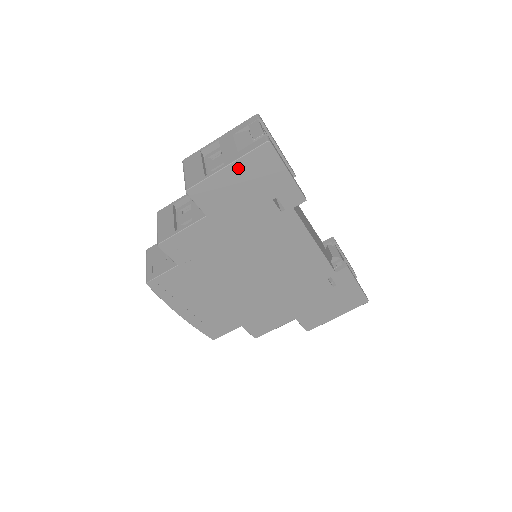
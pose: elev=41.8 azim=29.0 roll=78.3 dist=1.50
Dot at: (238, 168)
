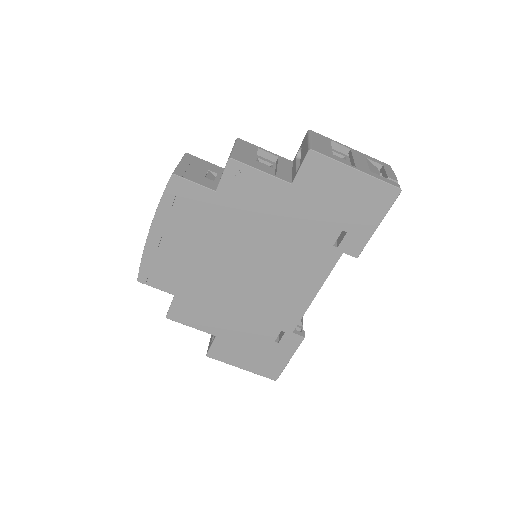
Dot at: (360, 181)
